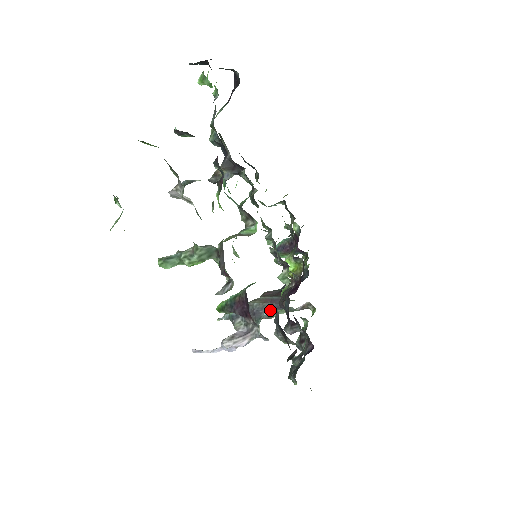
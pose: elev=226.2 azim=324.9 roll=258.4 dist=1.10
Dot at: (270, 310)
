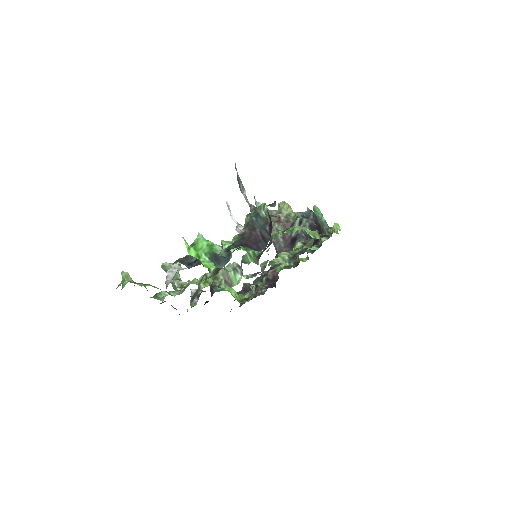
Dot at: (274, 244)
